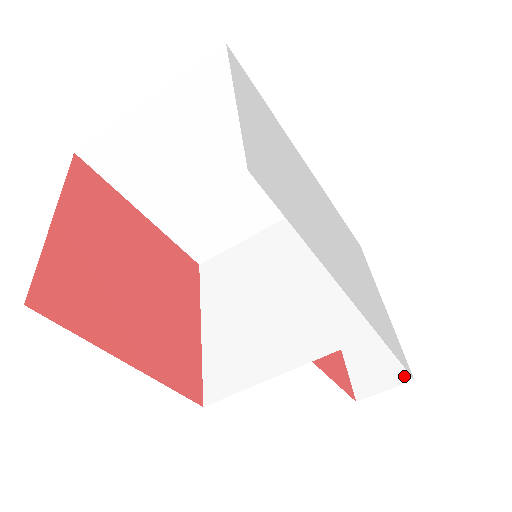
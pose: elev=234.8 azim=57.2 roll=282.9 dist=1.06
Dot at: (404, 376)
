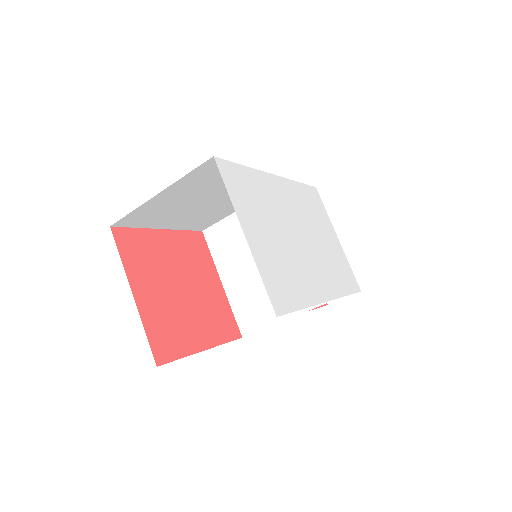
Dot at: occluded
